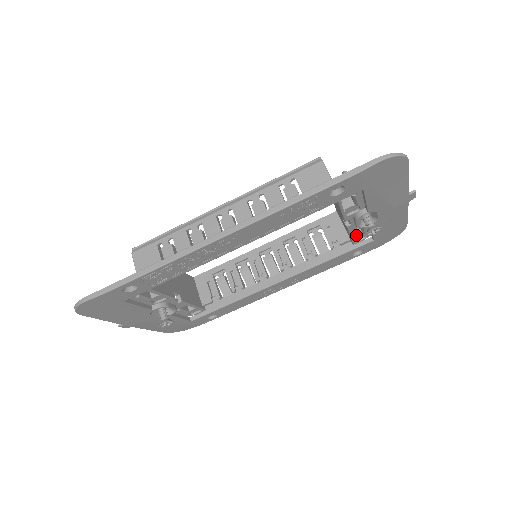
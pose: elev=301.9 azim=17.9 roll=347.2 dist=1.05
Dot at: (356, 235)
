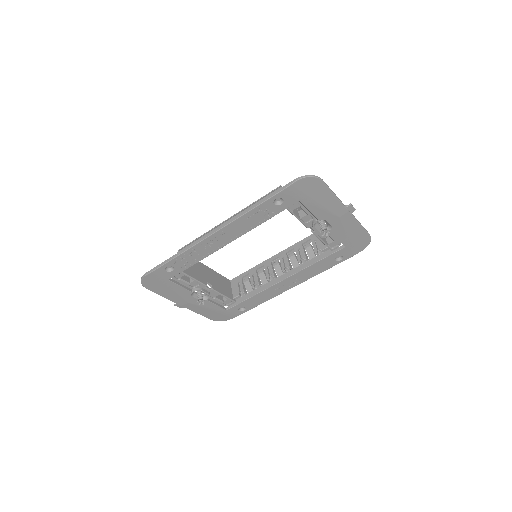
Dot at: (330, 243)
